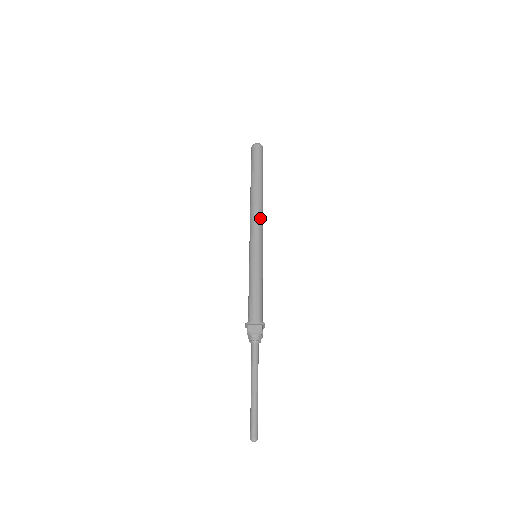
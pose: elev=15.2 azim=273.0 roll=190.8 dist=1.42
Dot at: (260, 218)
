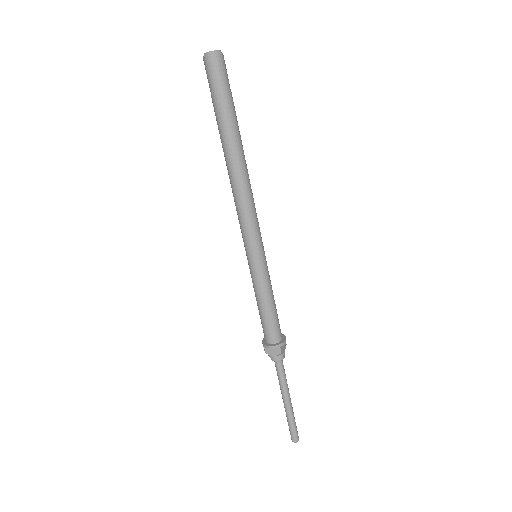
Dot at: (247, 204)
